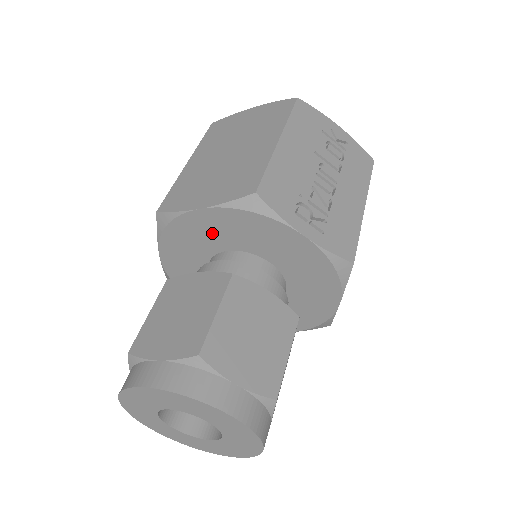
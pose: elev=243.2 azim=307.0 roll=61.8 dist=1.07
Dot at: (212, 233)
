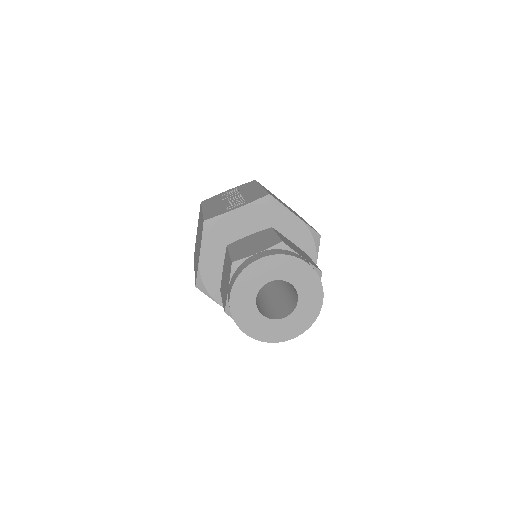
Dot at: (218, 260)
